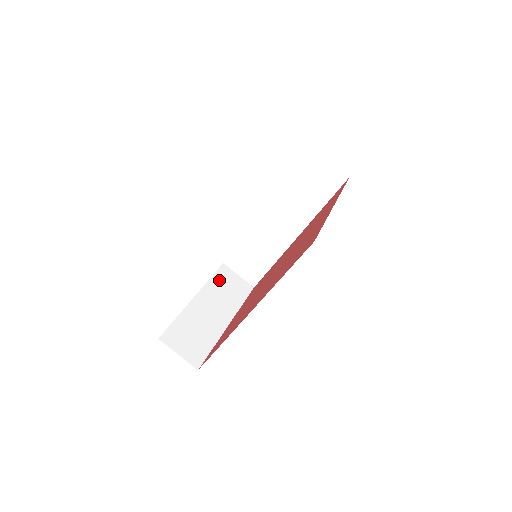
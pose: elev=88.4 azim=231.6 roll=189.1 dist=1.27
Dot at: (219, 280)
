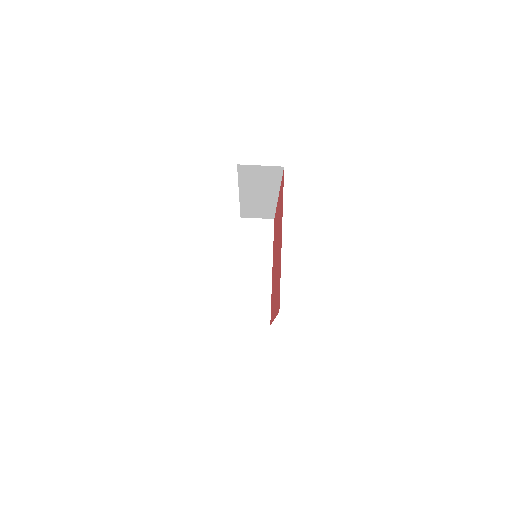
Dot at: (246, 238)
